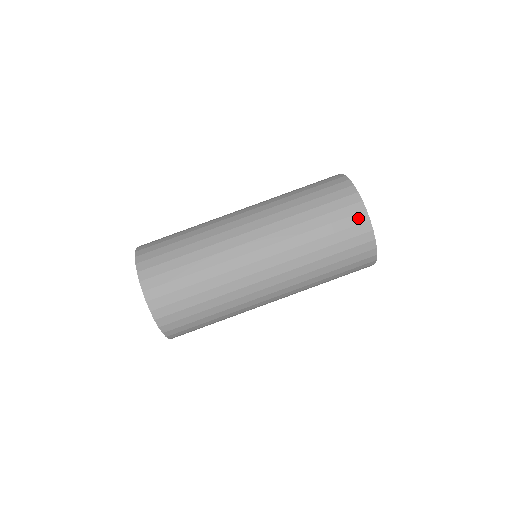
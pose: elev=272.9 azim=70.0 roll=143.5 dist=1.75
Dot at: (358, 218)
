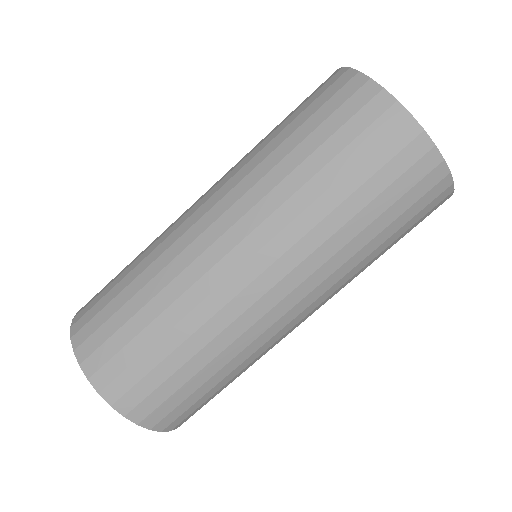
Dot at: (431, 178)
